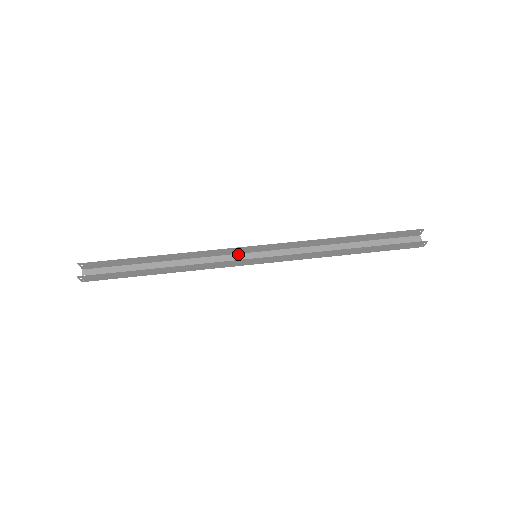
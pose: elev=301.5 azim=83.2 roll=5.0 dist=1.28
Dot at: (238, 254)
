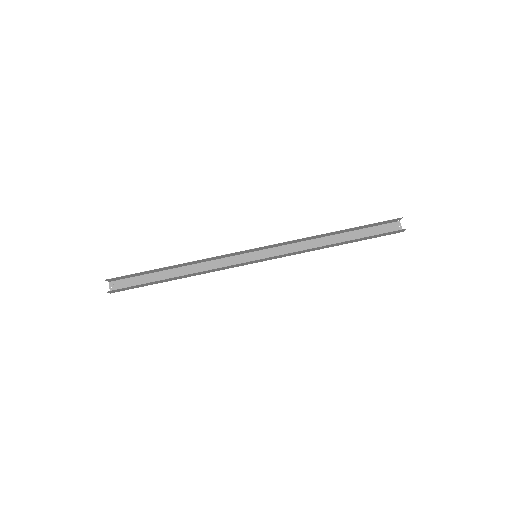
Dot at: (240, 255)
